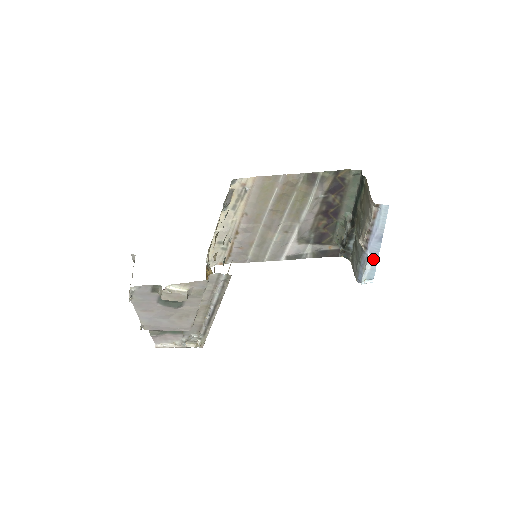
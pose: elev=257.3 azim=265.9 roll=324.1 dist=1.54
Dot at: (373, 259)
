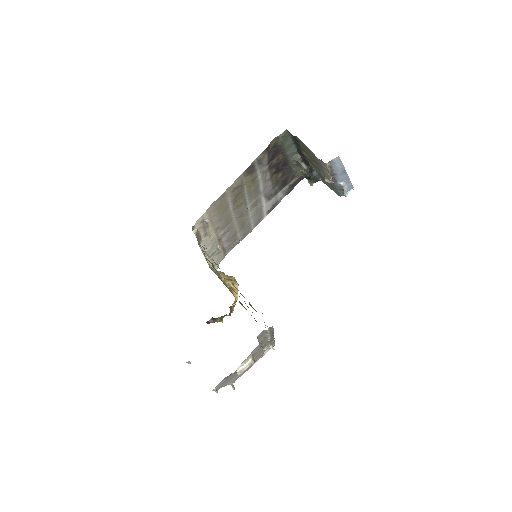
Dot at: (346, 182)
